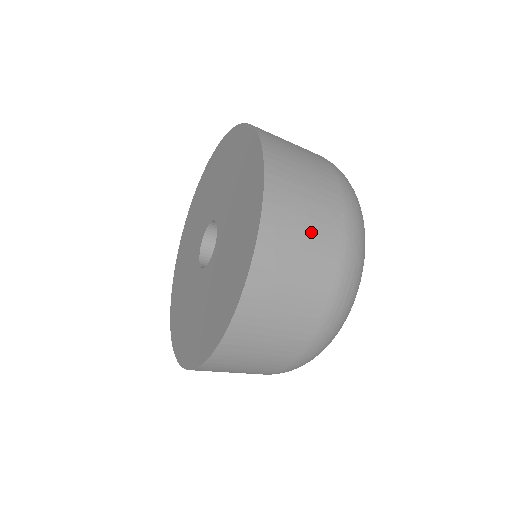
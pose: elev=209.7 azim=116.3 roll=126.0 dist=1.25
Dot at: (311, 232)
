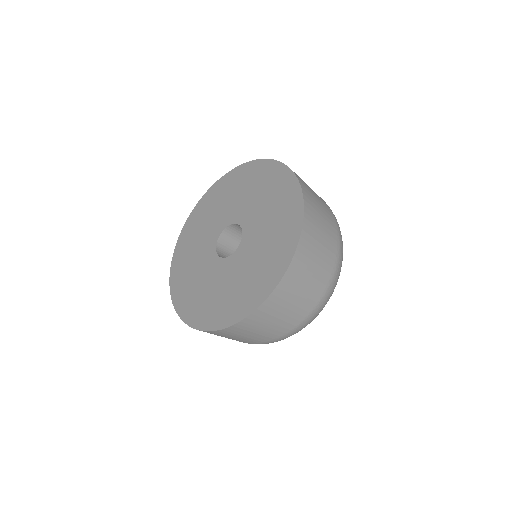
Dot at: (324, 220)
